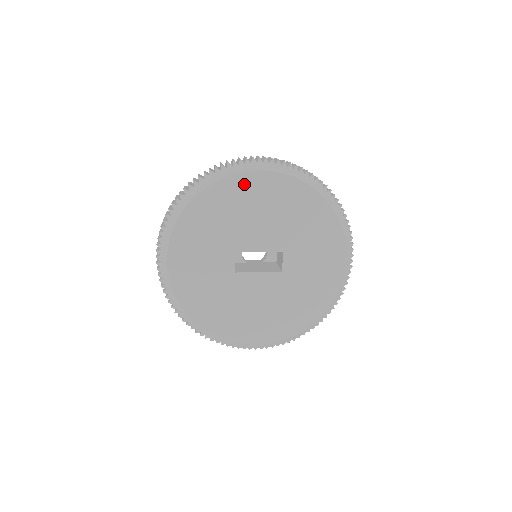
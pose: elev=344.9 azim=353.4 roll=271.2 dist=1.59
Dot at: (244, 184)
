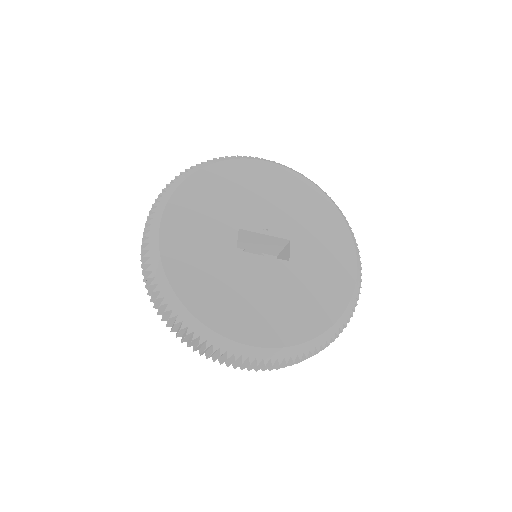
Dot at: (254, 169)
